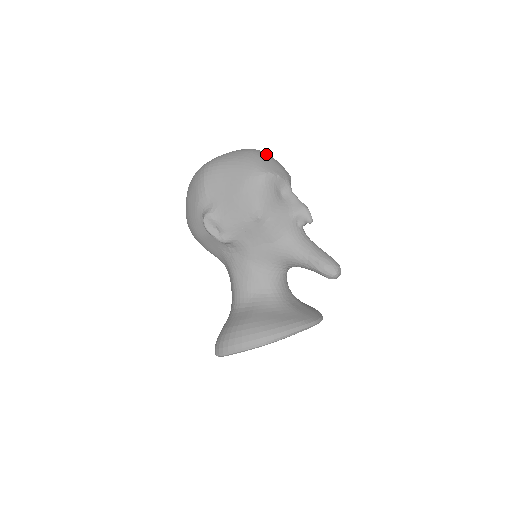
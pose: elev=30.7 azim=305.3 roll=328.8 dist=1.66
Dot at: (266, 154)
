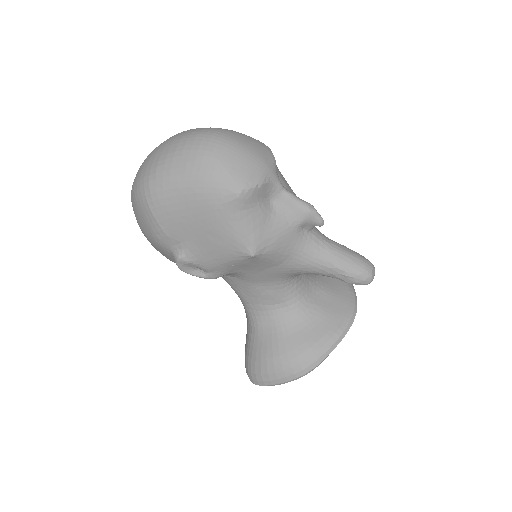
Dot at: (228, 145)
